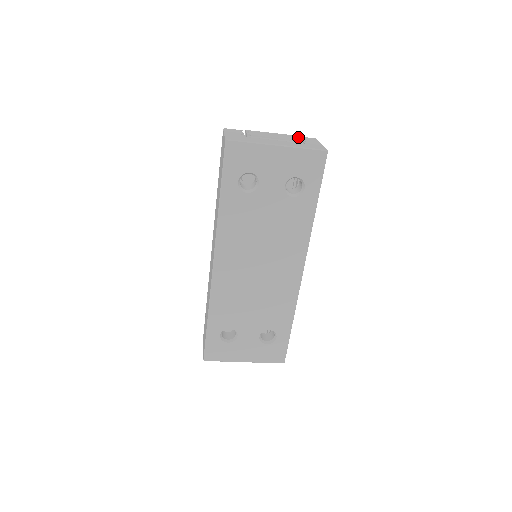
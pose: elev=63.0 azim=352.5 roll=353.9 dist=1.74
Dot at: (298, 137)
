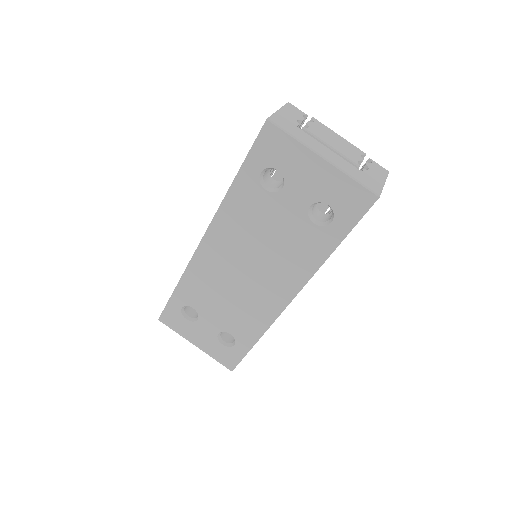
Dot at: occluded
